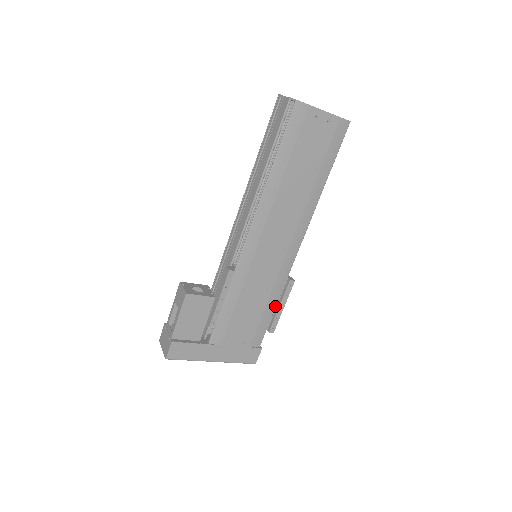
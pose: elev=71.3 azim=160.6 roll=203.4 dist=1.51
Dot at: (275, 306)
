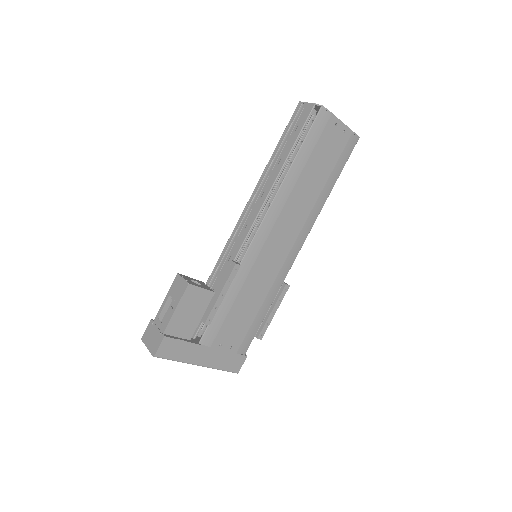
Dot at: (267, 311)
